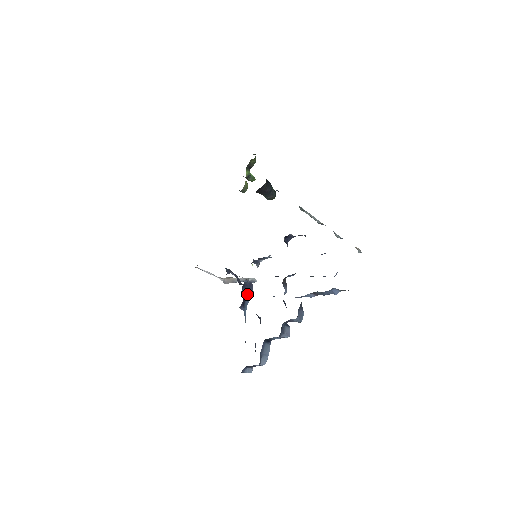
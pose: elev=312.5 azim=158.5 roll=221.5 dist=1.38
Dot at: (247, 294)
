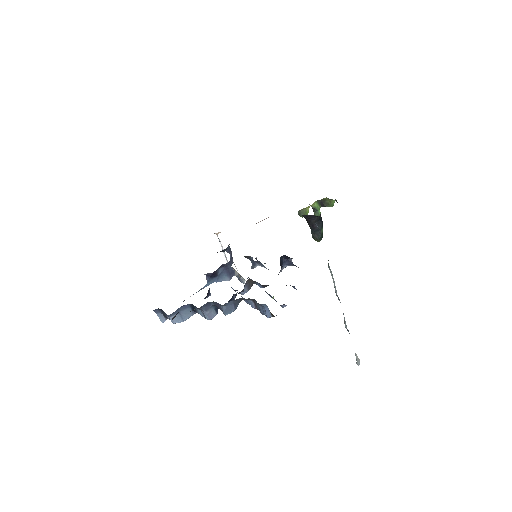
Dot at: (223, 275)
